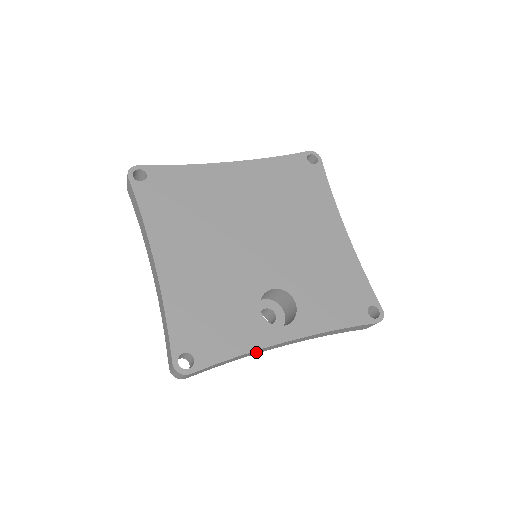
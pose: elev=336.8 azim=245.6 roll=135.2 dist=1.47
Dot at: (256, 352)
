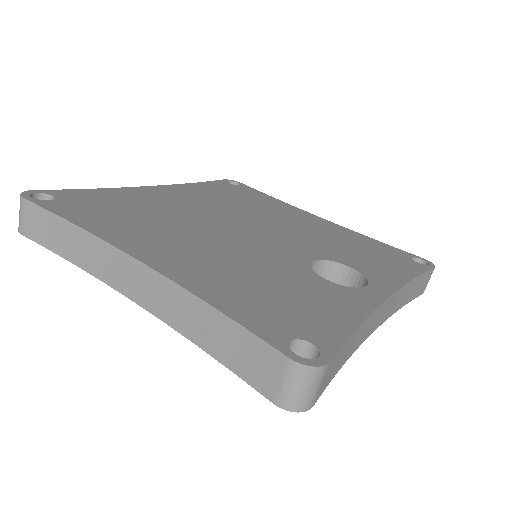
Dot at: (363, 333)
